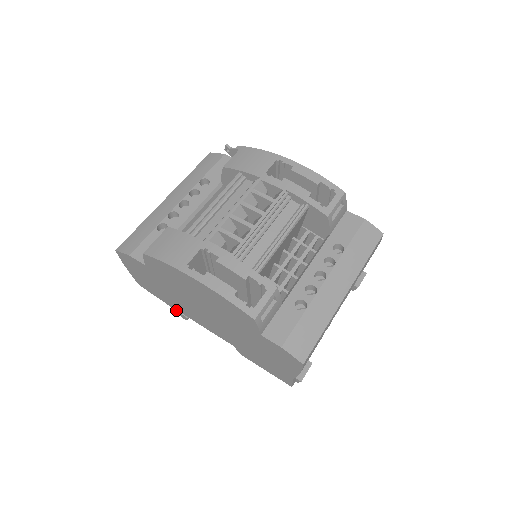
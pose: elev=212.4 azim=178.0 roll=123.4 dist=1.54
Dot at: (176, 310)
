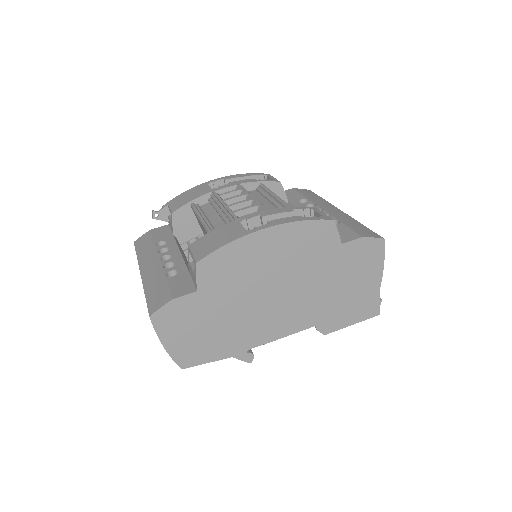
Dot at: (238, 355)
